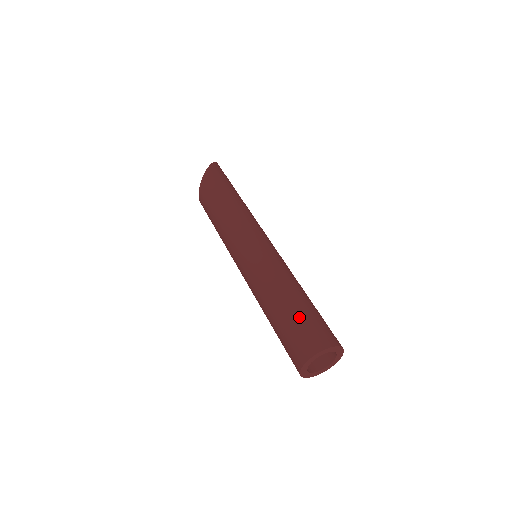
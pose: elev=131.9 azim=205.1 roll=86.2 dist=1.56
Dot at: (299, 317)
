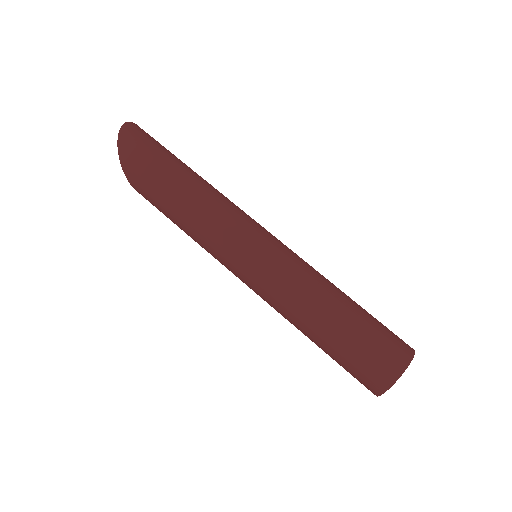
Dot at: (344, 355)
